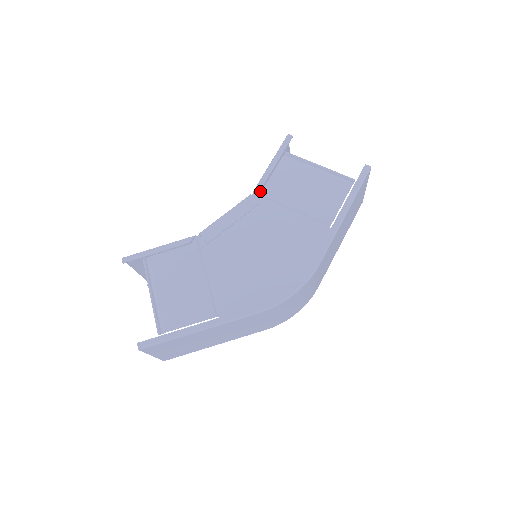
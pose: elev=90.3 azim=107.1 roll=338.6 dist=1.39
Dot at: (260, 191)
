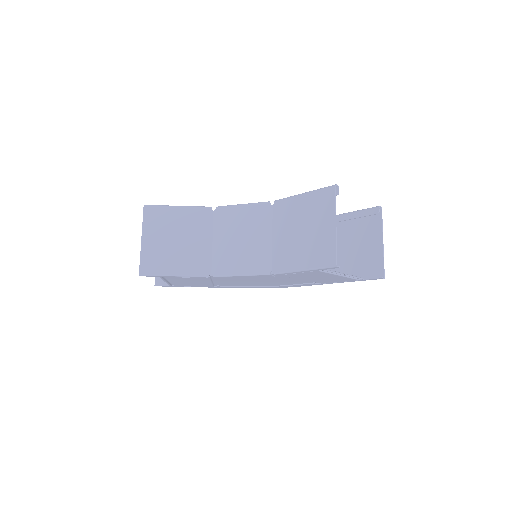
Dot at: (280, 275)
